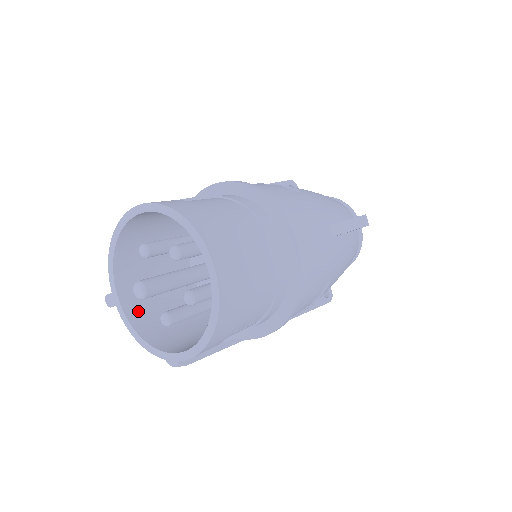
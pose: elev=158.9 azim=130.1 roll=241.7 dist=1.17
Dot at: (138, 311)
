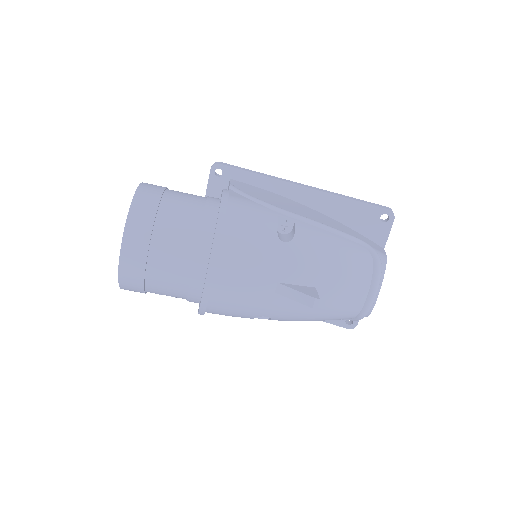
Dot at: occluded
